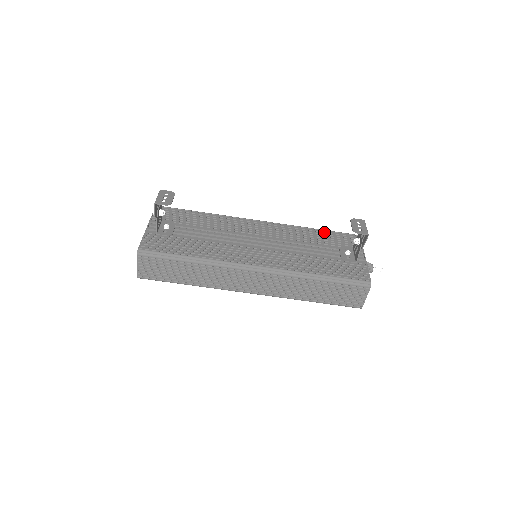
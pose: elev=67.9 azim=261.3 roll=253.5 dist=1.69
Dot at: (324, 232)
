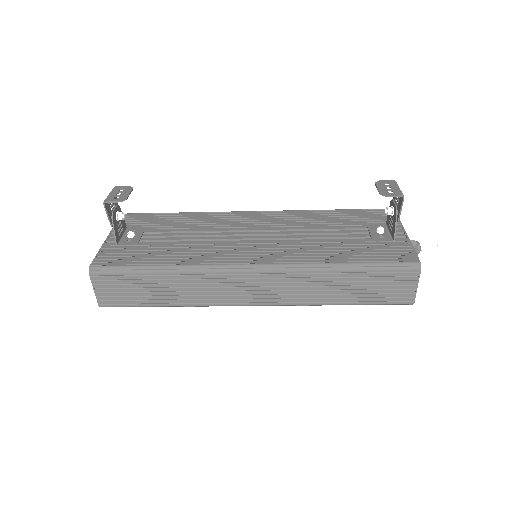
Dot at: (344, 212)
